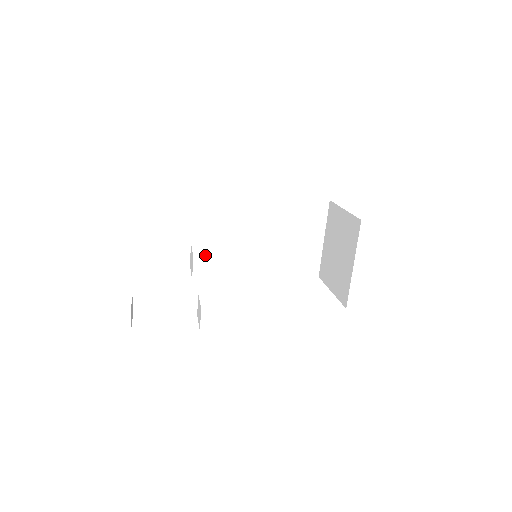
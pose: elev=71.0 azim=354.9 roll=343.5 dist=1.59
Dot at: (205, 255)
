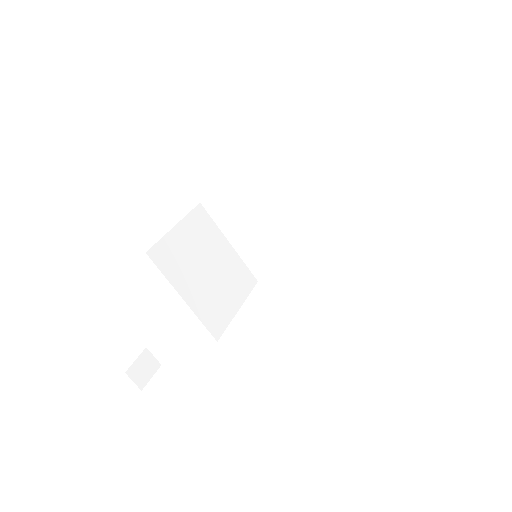
Dot at: (247, 259)
